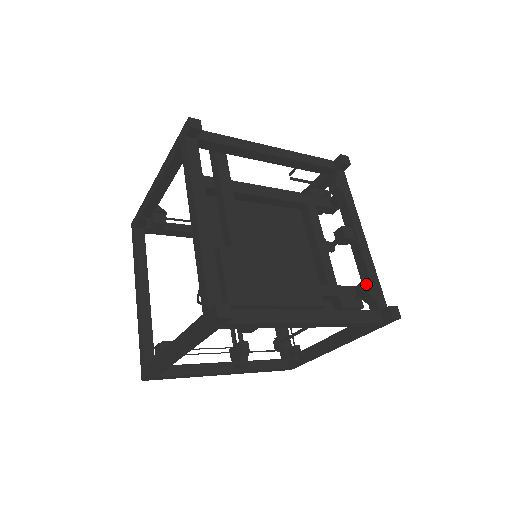
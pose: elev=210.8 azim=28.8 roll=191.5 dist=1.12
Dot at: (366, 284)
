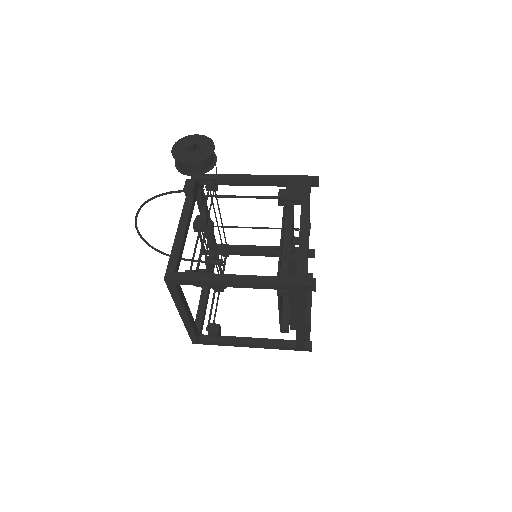
Dot at: occluded
